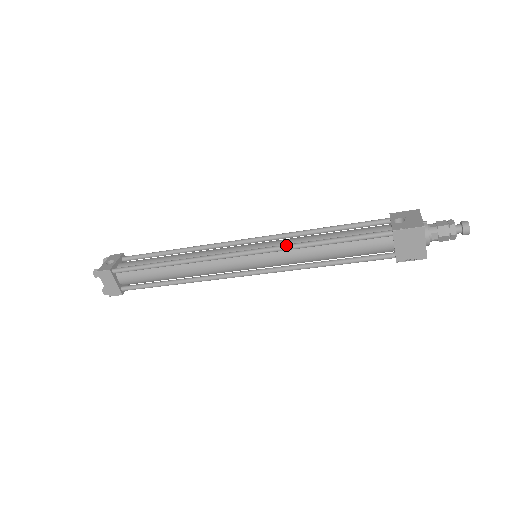
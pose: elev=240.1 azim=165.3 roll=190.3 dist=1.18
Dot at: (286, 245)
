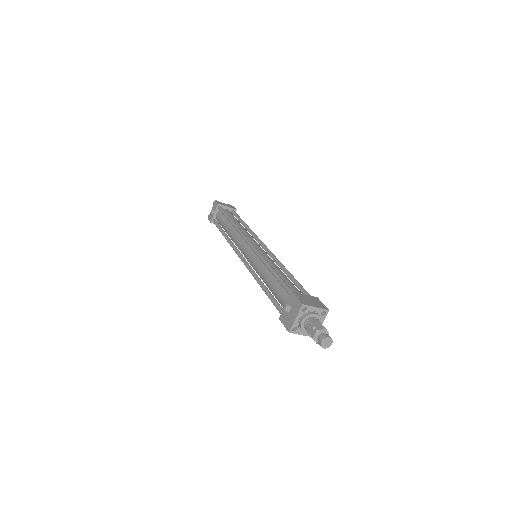
Dot at: (252, 274)
